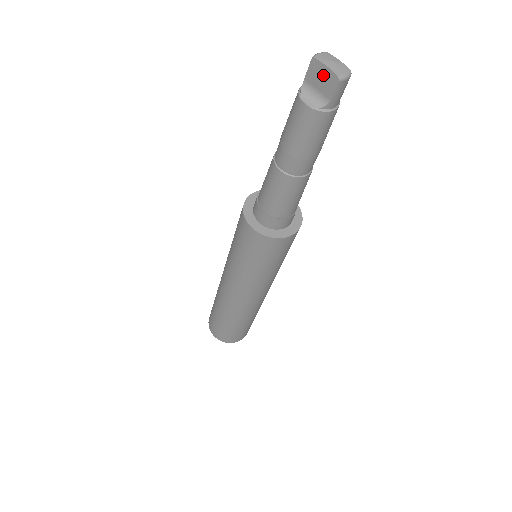
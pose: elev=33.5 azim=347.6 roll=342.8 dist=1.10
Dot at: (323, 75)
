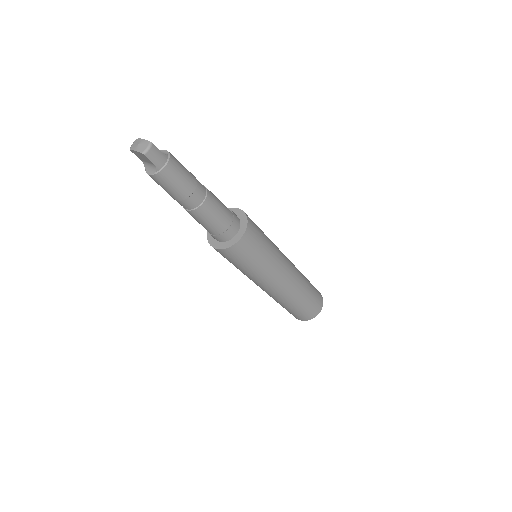
Dot at: (140, 155)
